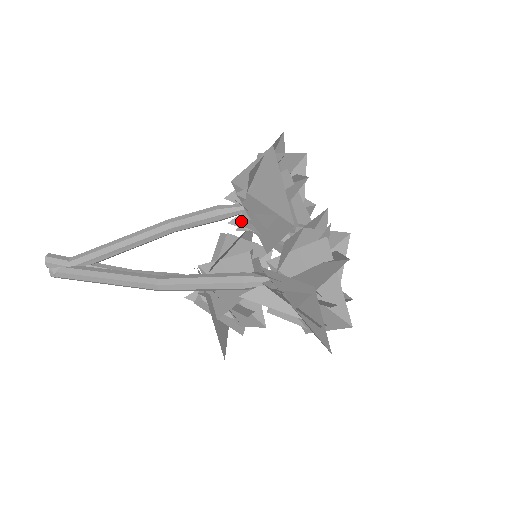
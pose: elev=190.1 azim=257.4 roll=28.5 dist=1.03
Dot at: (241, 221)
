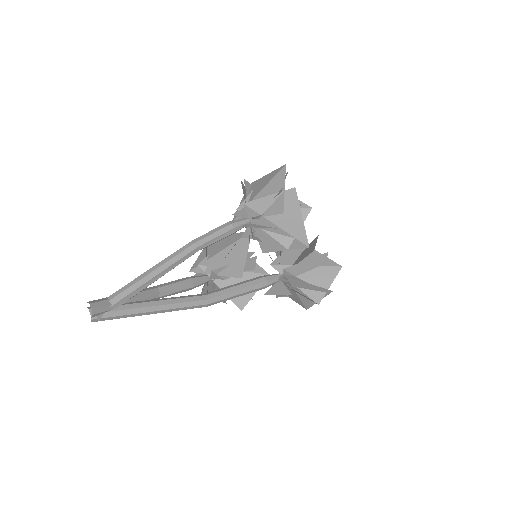
Dot at: (252, 235)
